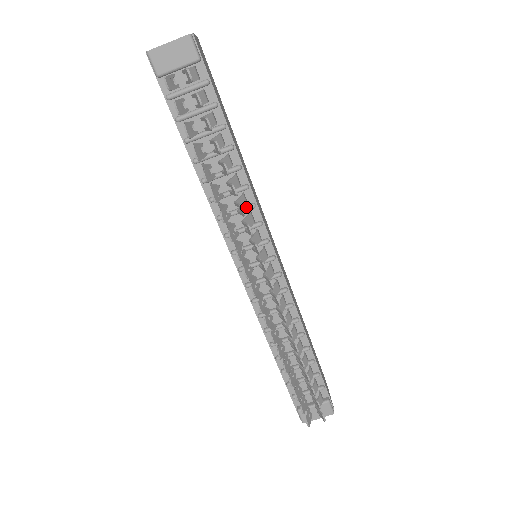
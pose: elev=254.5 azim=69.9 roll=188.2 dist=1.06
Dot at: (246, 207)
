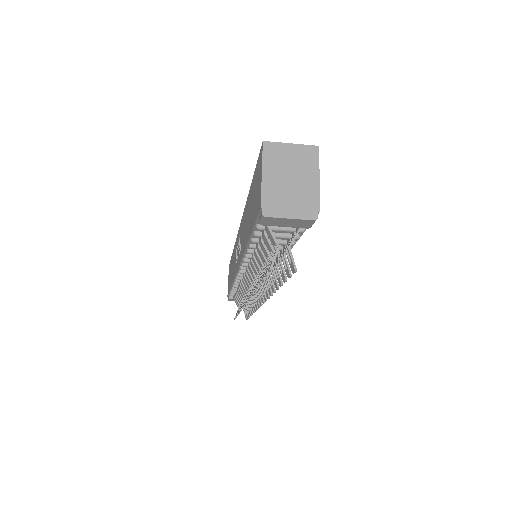
Dot at: occluded
